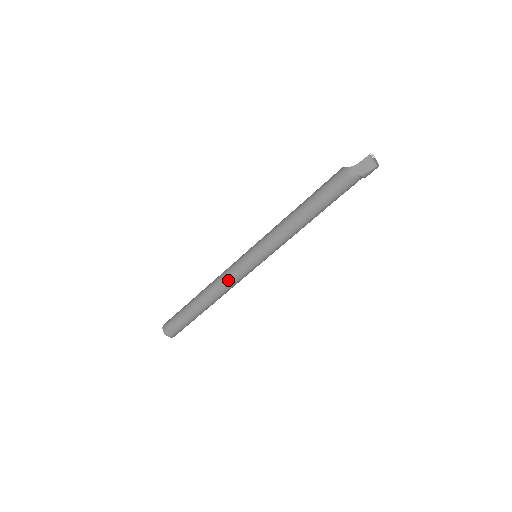
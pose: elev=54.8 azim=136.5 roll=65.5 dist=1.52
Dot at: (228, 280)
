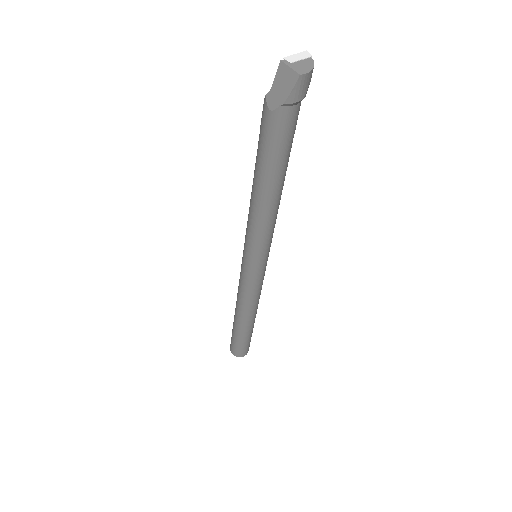
Dot at: (242, 292)
